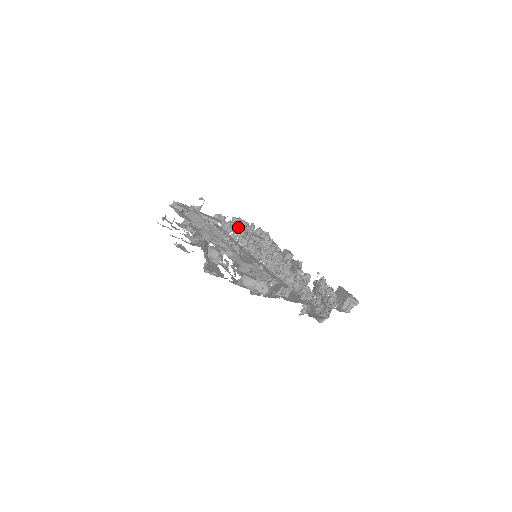
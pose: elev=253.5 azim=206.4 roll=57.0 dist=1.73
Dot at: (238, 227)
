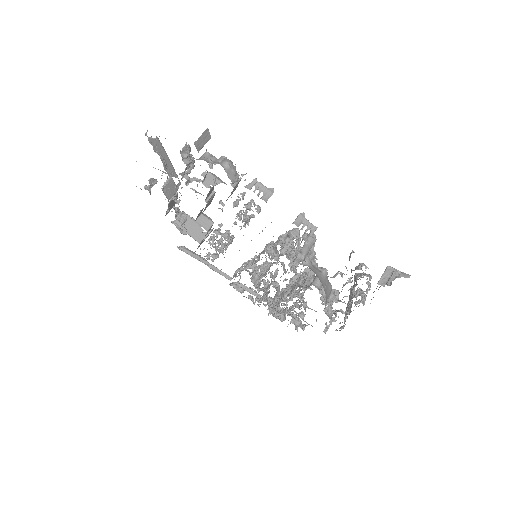
Dot at: occluded
